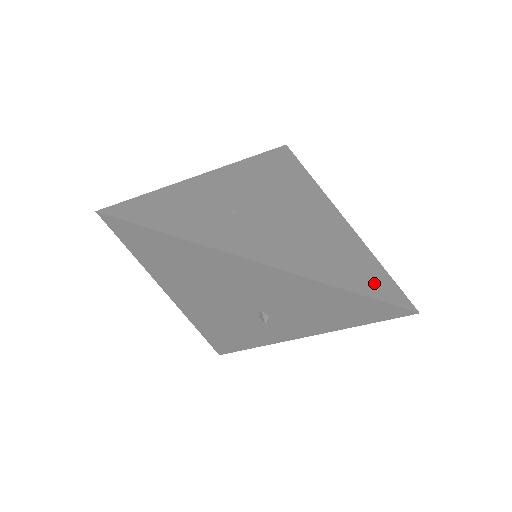
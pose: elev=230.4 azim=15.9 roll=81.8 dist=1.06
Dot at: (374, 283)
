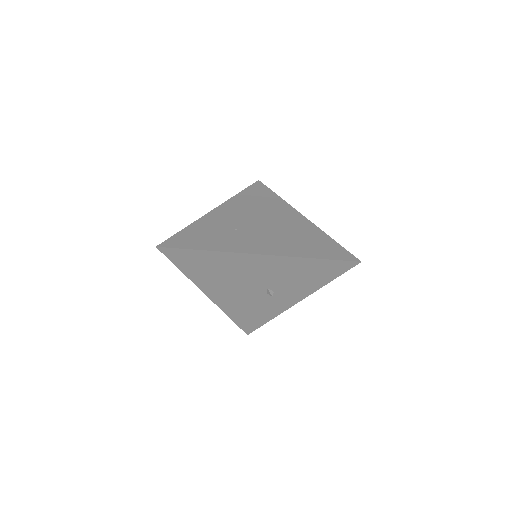
Dot at: (331, 251)
